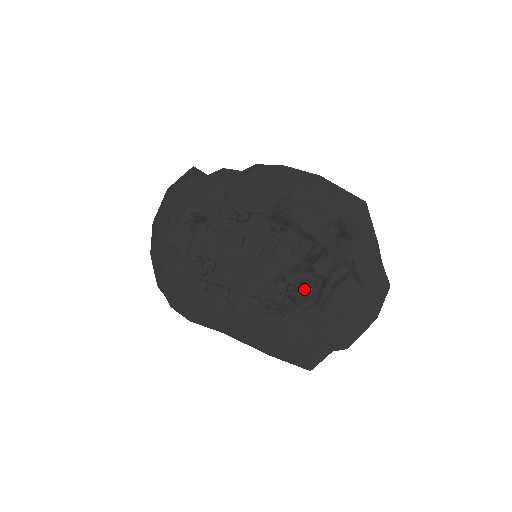
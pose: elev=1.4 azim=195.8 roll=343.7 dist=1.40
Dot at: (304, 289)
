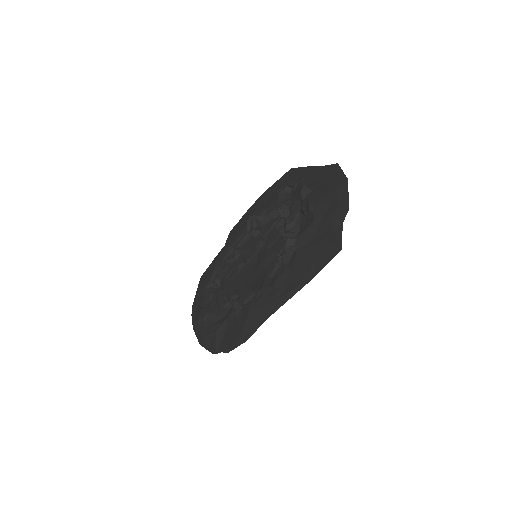
Dot at: (298, 232)
